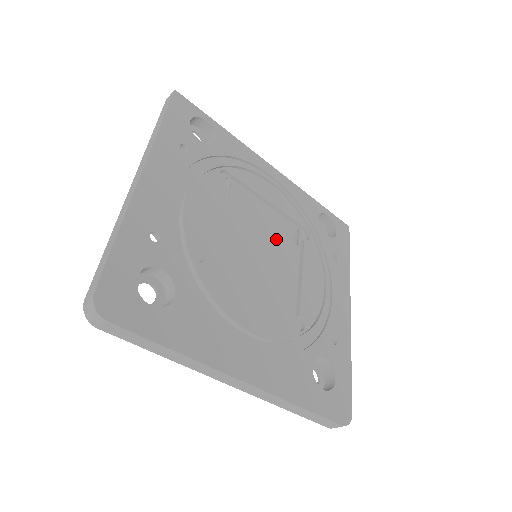
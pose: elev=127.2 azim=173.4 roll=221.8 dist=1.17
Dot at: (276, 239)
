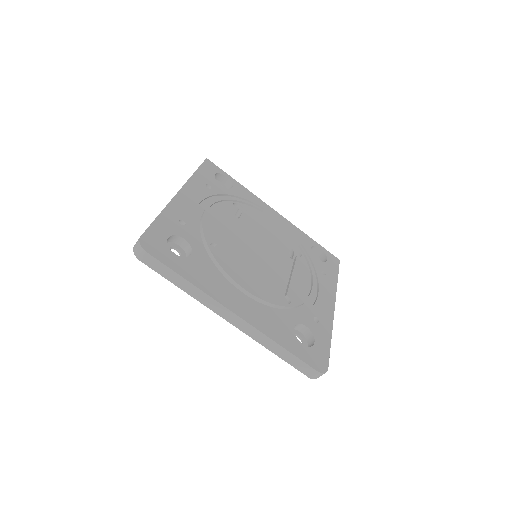
Dot at: (273, 250)
